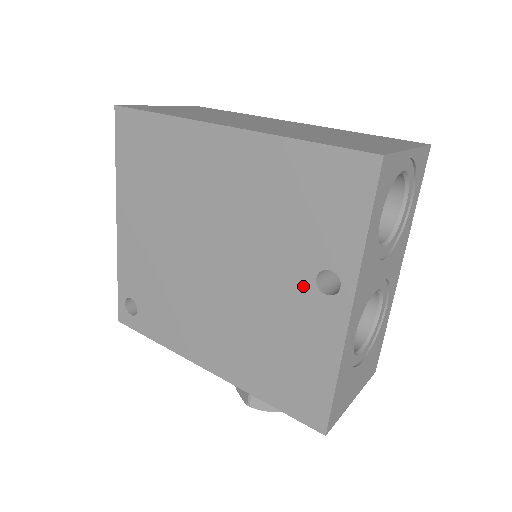
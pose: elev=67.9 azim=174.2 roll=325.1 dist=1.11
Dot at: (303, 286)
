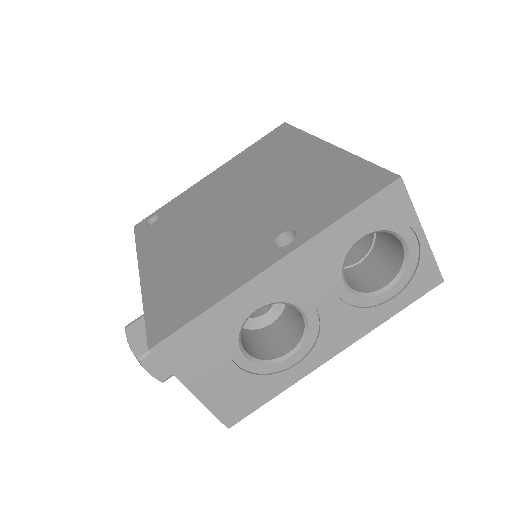
Dot at: (267, 236)
